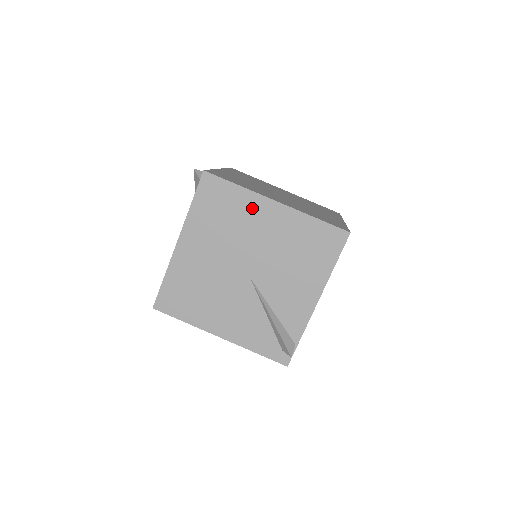
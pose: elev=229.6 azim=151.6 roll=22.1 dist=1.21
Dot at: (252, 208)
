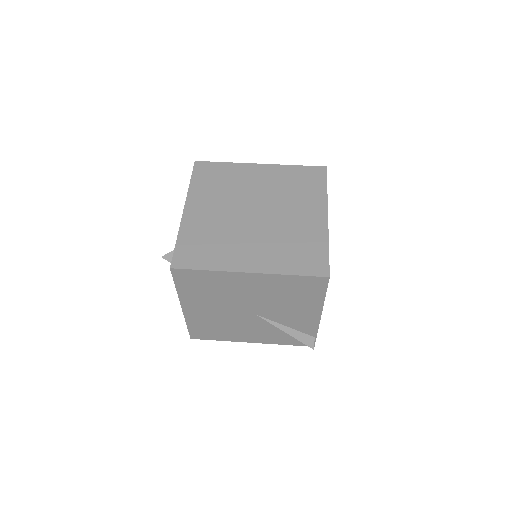
Dot at: (230, 280)
